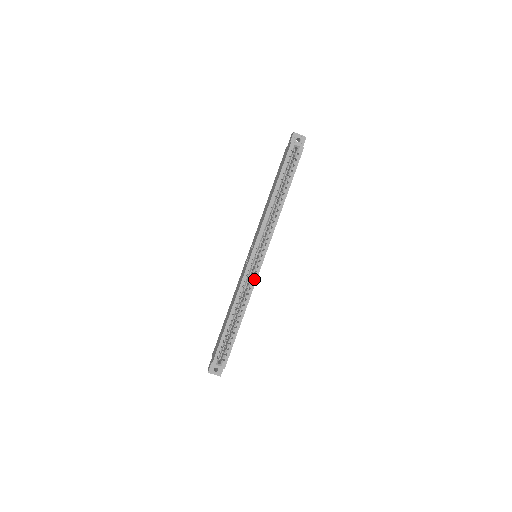
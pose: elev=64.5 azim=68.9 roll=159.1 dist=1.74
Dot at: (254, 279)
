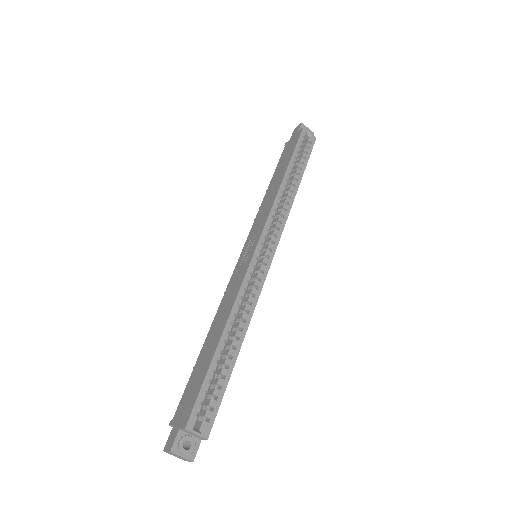
Dot at: (260, 282)
